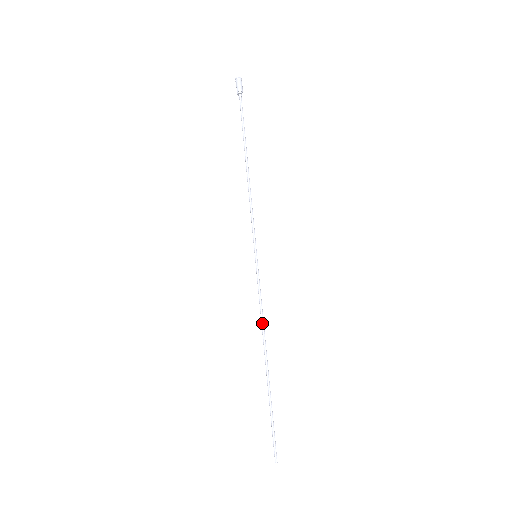
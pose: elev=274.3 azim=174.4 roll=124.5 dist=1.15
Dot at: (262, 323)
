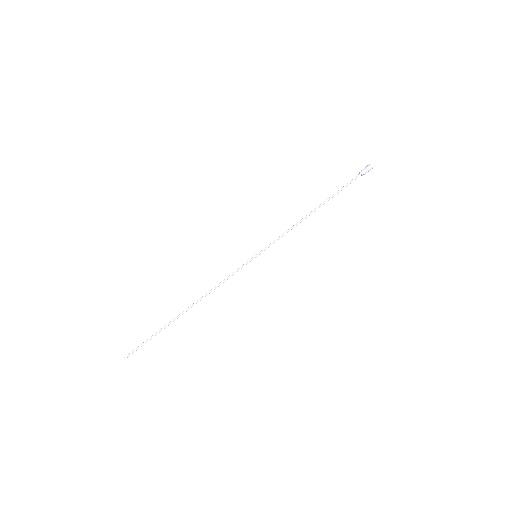
Dot at: (213, 289)
